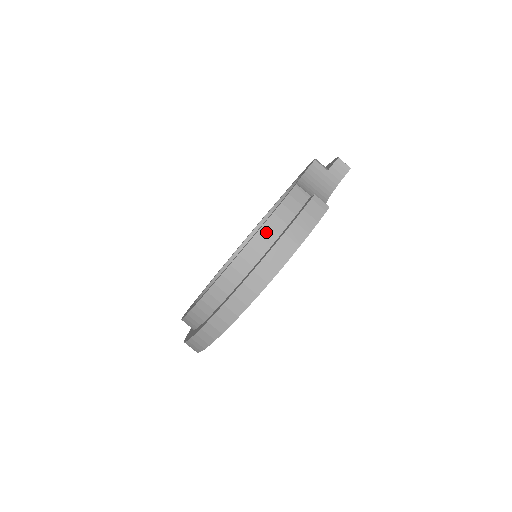
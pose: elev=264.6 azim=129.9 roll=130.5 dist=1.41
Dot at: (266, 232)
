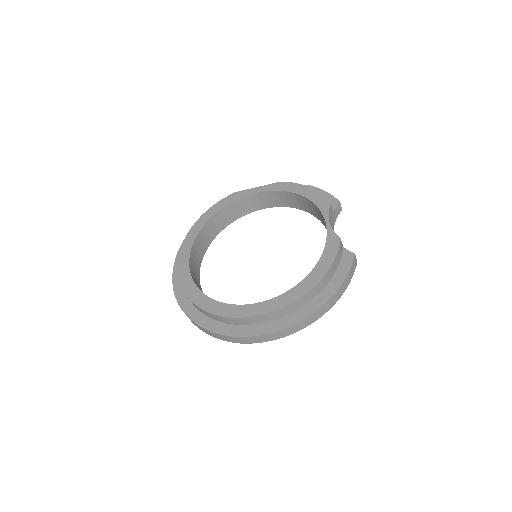
Dot at: (326, 277)
